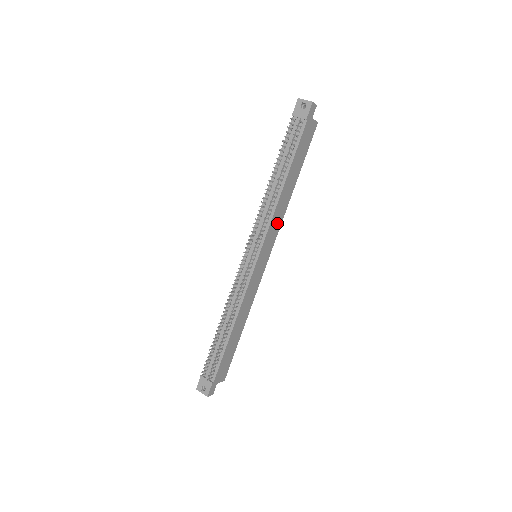
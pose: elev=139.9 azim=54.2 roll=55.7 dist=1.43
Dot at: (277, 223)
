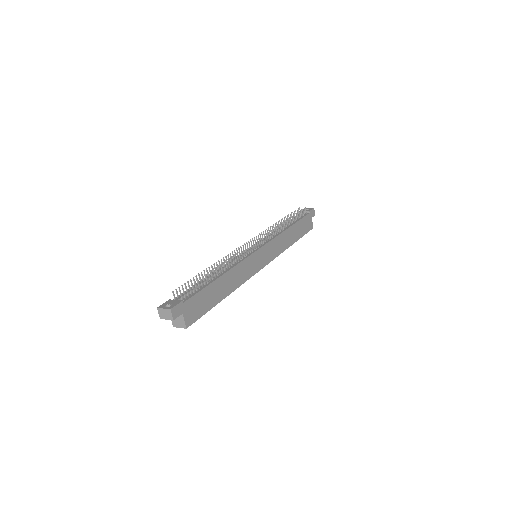
Dot at: (278, 248)
